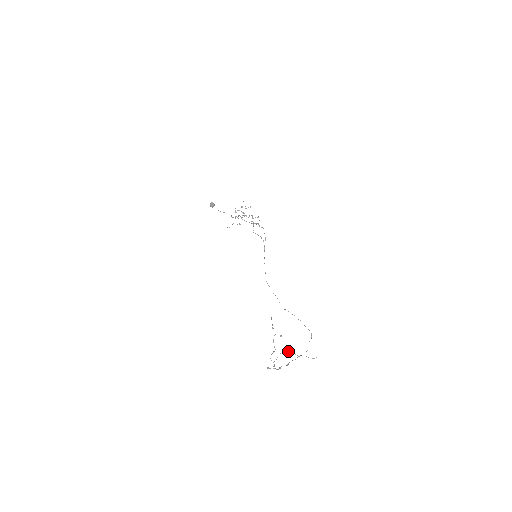
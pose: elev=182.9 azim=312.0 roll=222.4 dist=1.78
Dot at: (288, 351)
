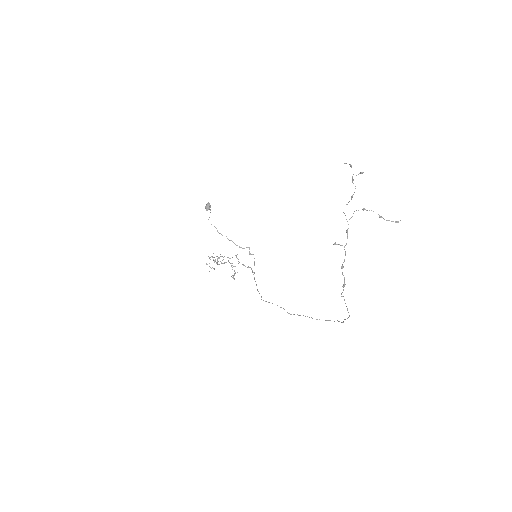
Dot at: (365, 209)
